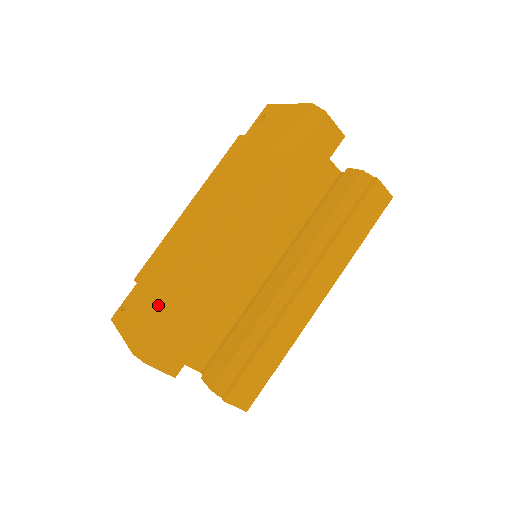
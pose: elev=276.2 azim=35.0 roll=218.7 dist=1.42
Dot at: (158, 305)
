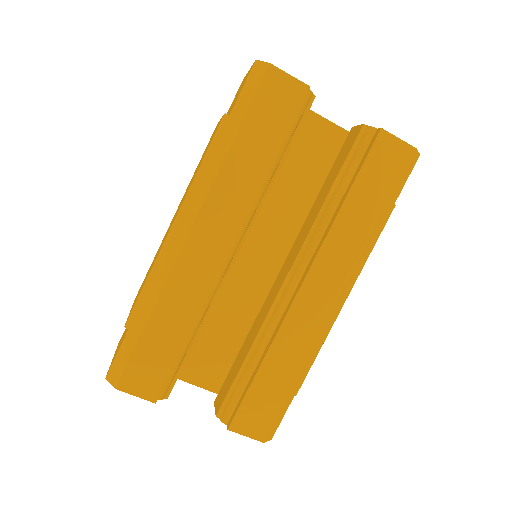
Dot at: (125, 324)
